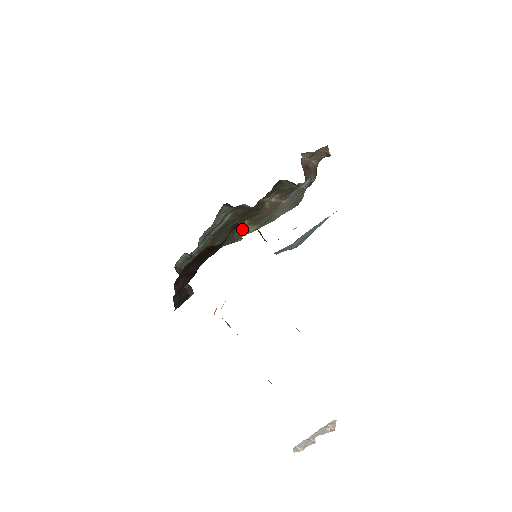
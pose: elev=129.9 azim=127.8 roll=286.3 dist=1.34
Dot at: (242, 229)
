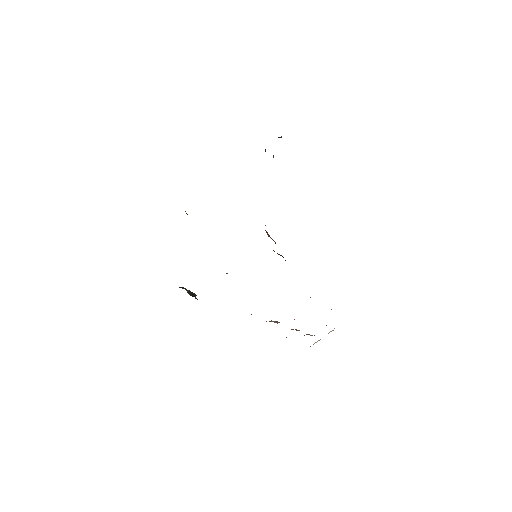
Dot at: occluded
